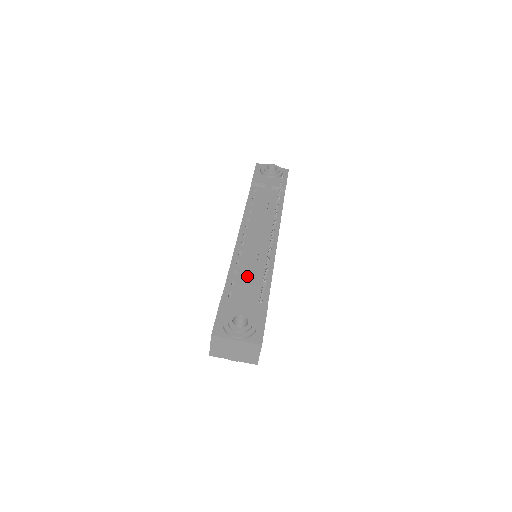
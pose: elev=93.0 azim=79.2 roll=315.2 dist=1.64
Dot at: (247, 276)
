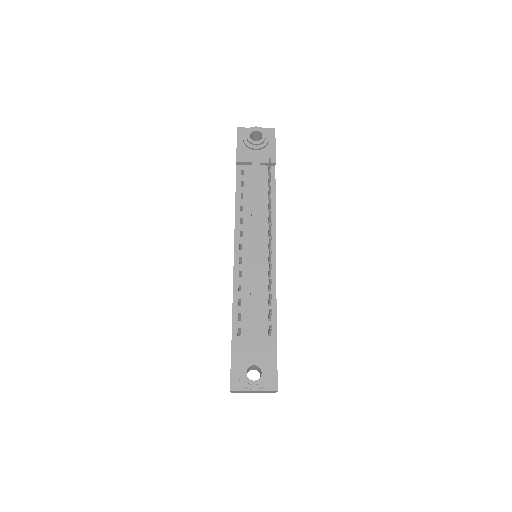
Dot at: (252, 309)
